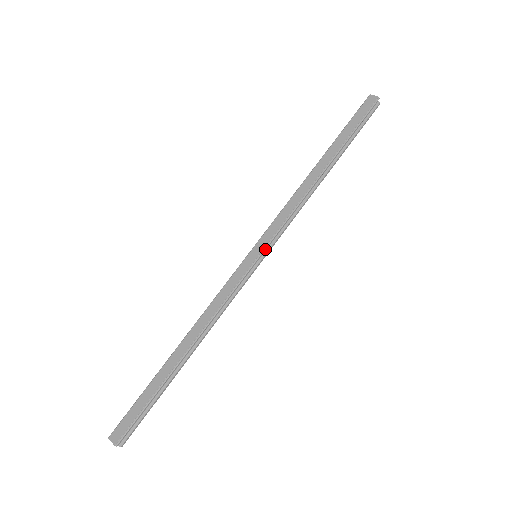
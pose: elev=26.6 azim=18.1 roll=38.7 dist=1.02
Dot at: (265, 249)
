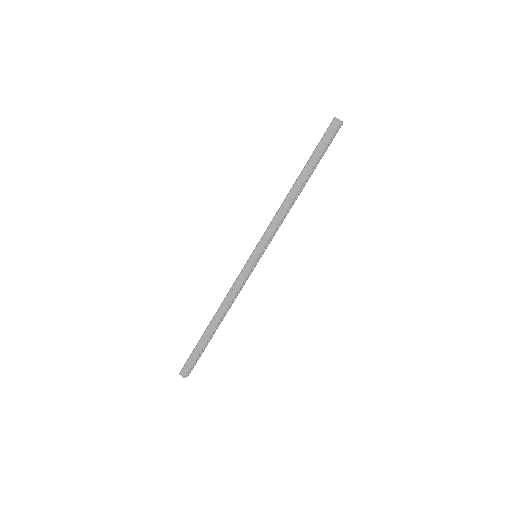
Dot at: (262, 252)
